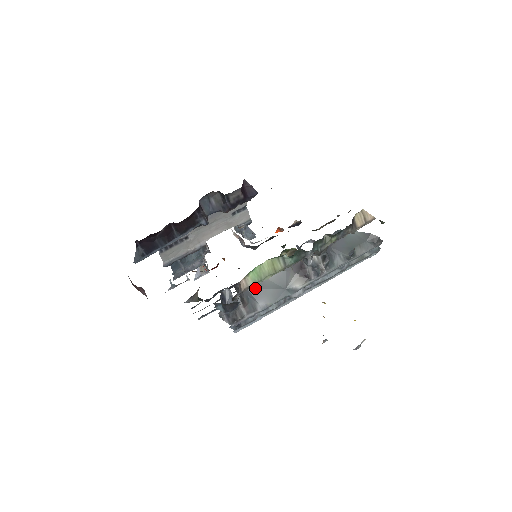
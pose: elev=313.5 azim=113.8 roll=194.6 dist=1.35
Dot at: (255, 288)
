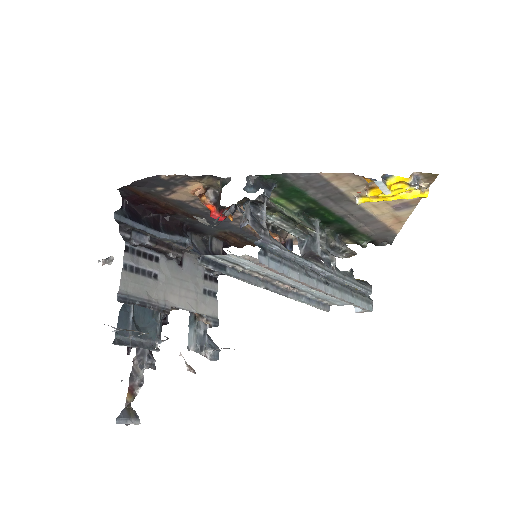
Dot at: occluded
